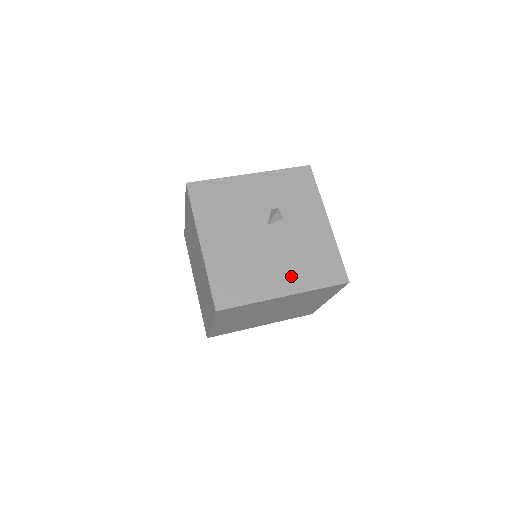
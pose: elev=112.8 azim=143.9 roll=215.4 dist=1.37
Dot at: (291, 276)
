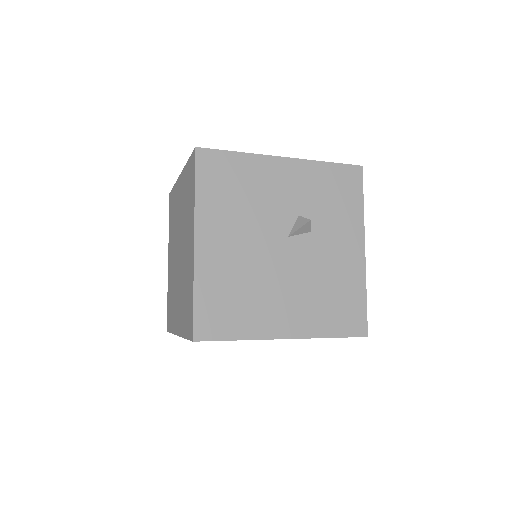
Dot at: (300, 313)
